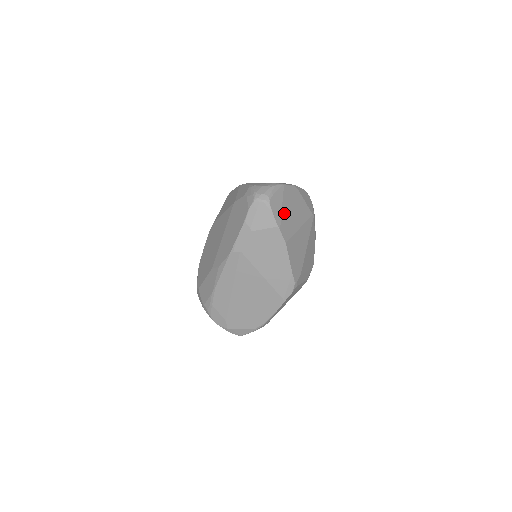
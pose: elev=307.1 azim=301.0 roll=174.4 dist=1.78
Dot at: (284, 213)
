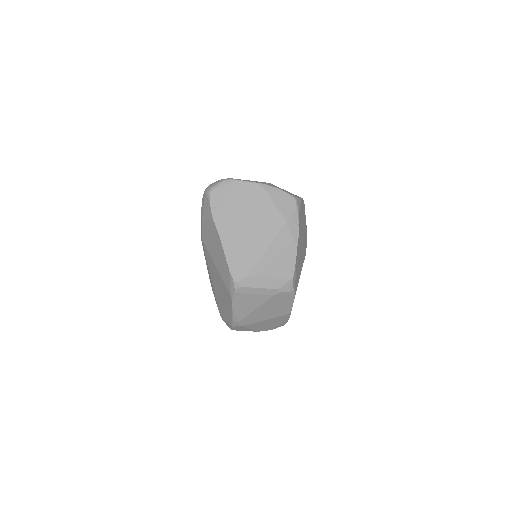
Dot at: (228, 207)
